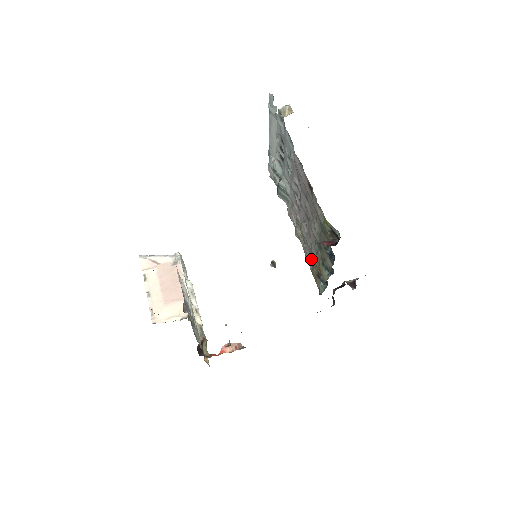
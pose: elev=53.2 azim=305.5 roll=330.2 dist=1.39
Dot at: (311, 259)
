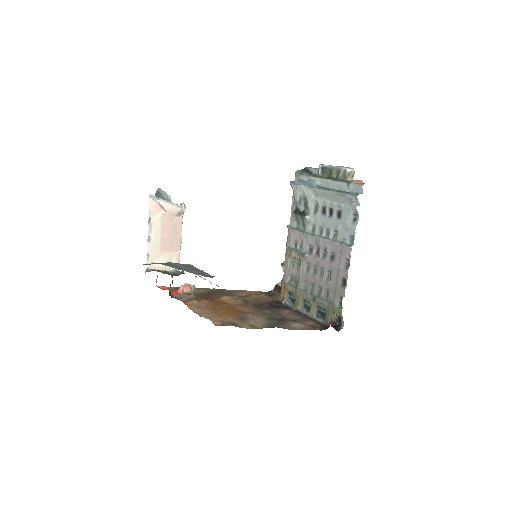
Dot at: (290, 277)
